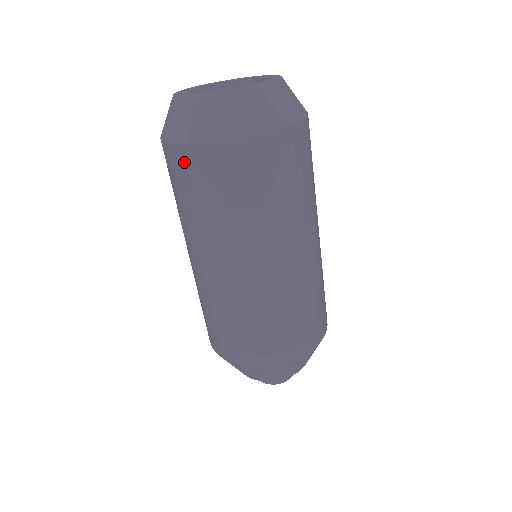
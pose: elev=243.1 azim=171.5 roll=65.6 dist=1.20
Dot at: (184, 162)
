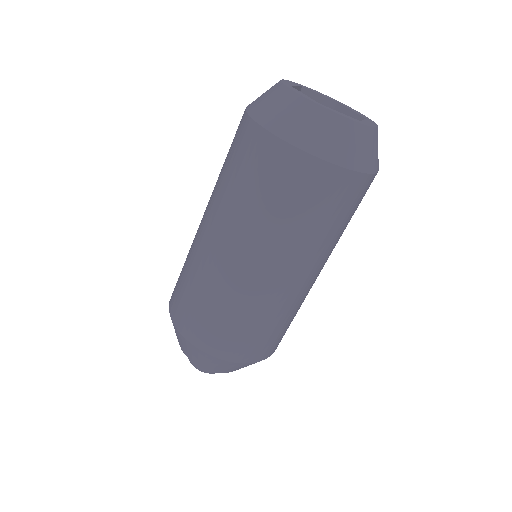
Dot at: (239, 126)
